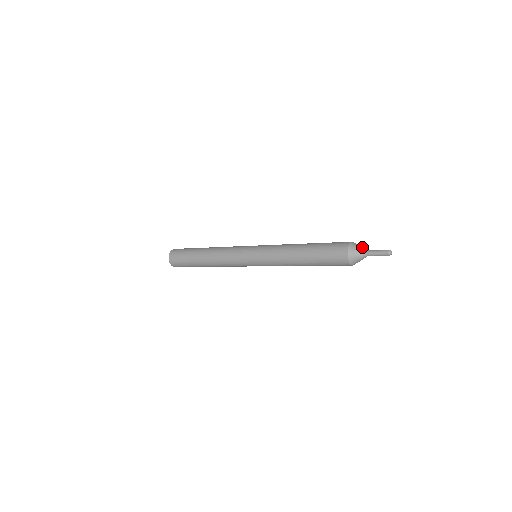
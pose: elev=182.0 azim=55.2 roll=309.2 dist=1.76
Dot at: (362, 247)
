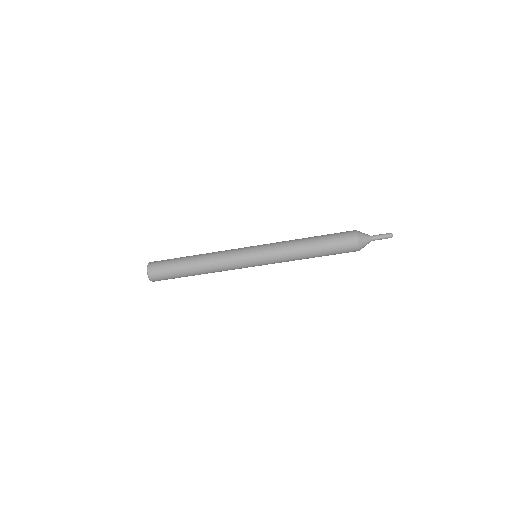
Dot at: occluded
